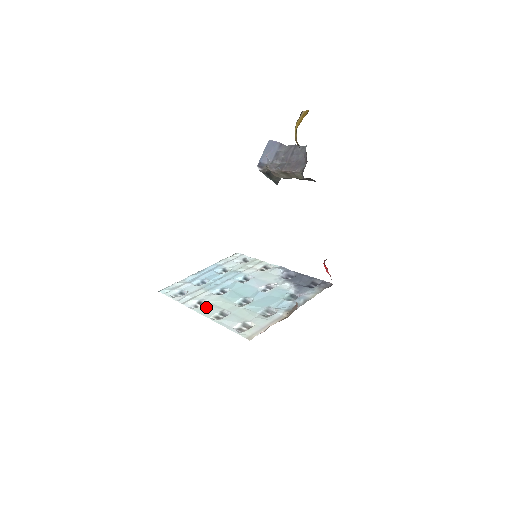
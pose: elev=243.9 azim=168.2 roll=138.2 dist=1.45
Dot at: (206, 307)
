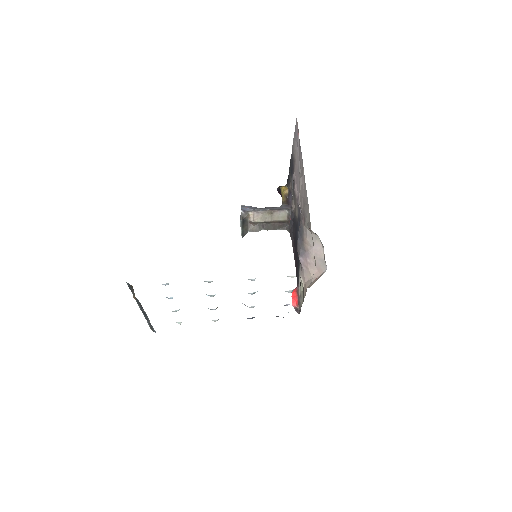
Dot at: occluded
